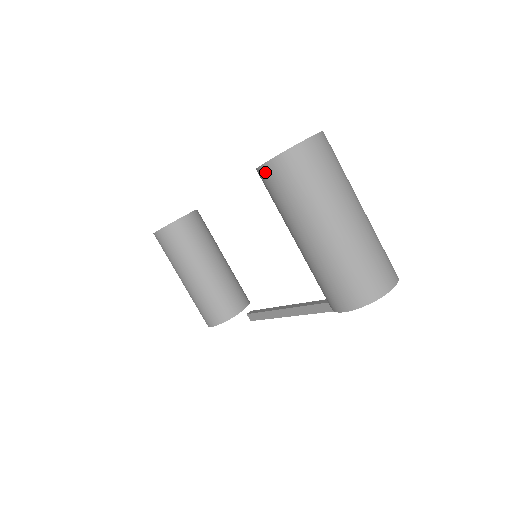
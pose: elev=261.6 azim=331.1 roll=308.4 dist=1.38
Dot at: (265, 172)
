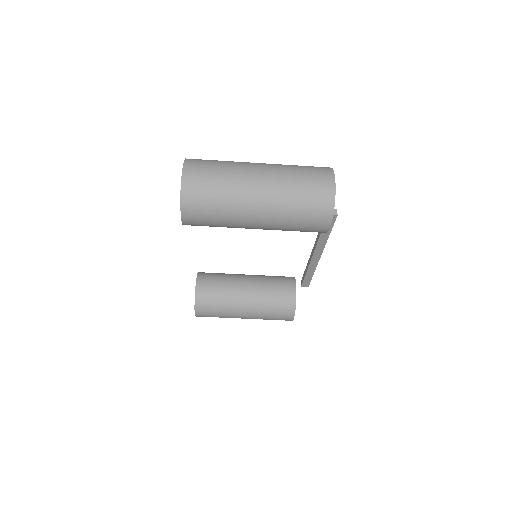
Dot at: (188, 222)
